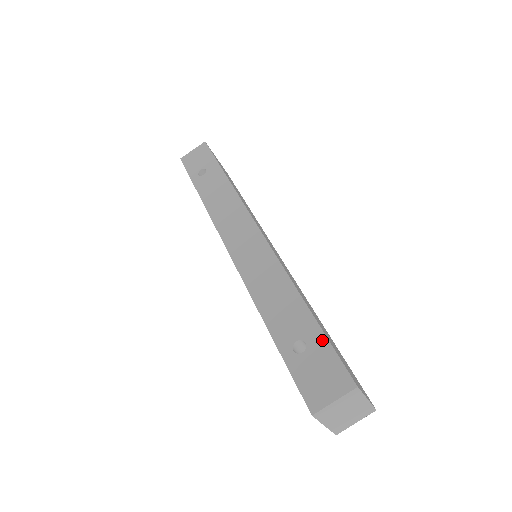
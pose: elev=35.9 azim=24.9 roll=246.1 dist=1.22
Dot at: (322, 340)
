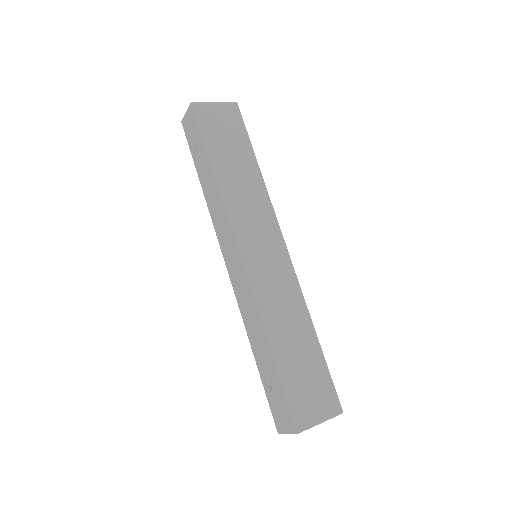
Dot at: (279, 388)
